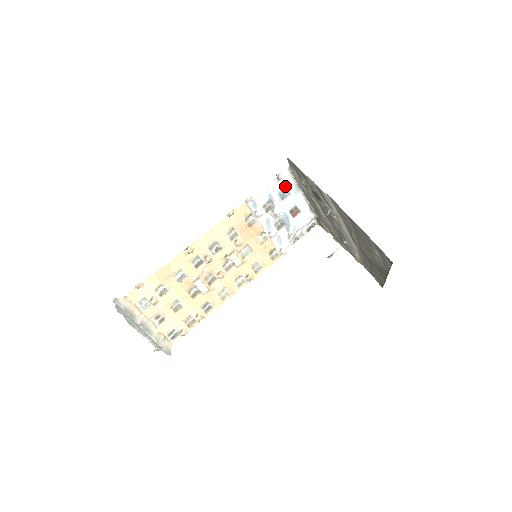
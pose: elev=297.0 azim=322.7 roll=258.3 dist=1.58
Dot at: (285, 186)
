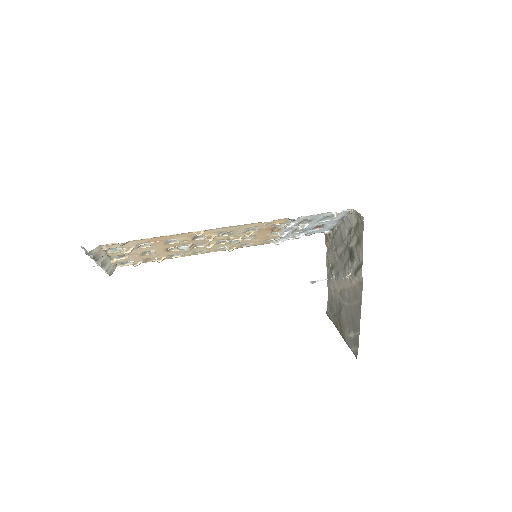
Dot at: (334, 216)
